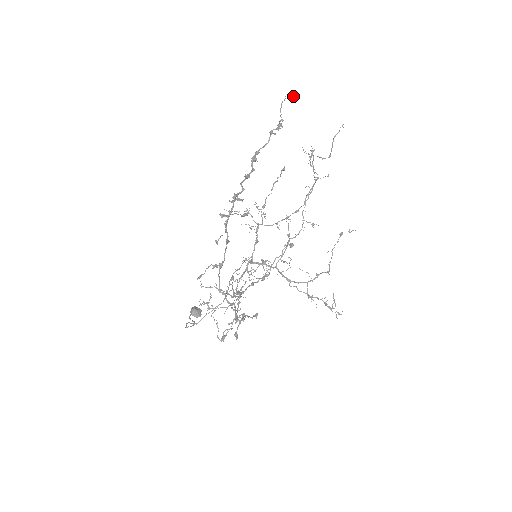
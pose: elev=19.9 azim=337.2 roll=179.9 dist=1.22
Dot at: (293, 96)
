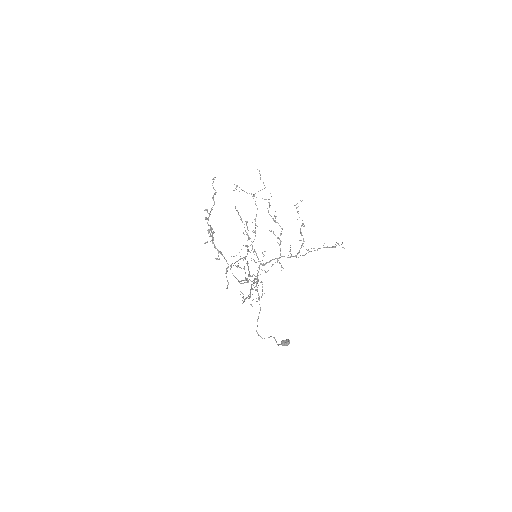
Dot at: (213, 179)
